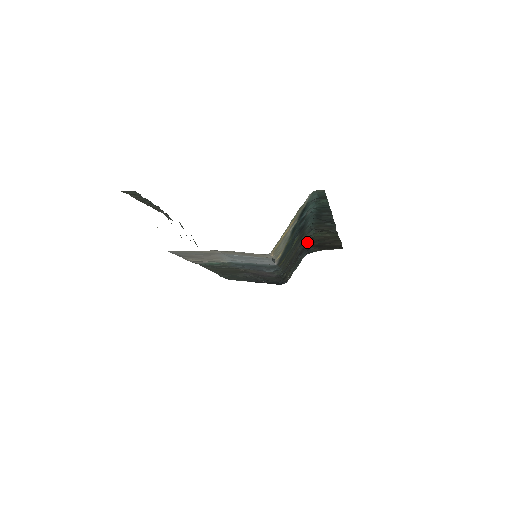
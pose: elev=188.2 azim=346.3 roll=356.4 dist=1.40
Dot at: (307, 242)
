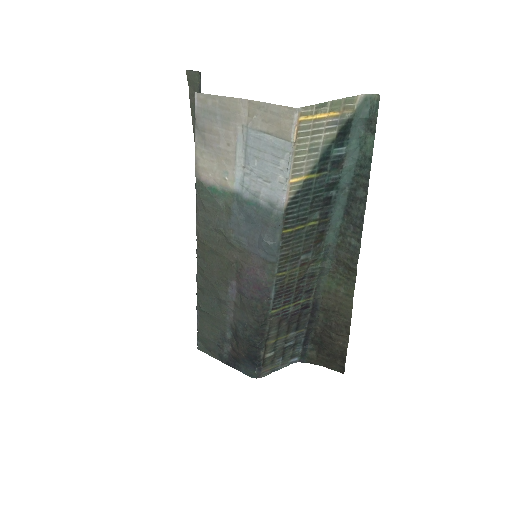
Dot at: (313, 301)
